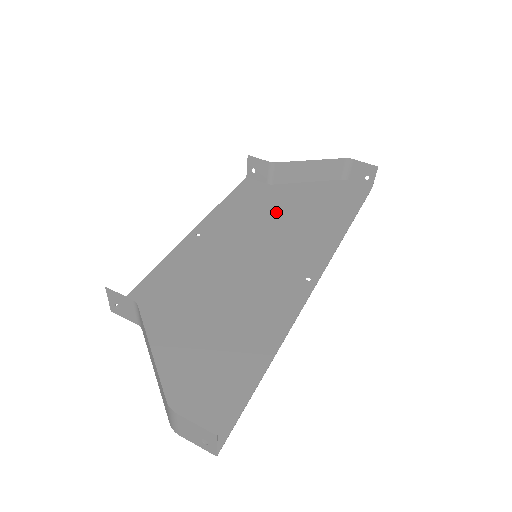
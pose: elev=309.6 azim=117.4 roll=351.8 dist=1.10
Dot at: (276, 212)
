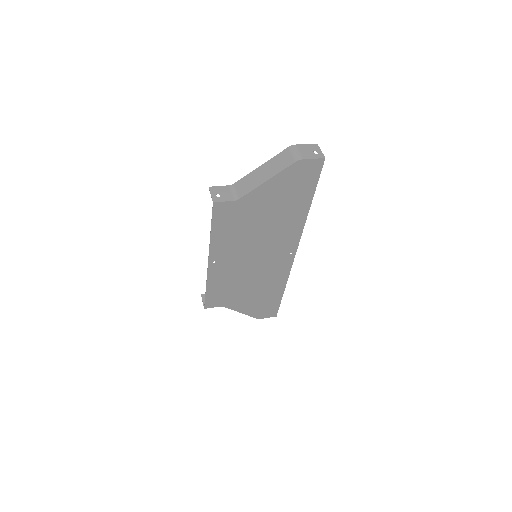
Dot at: (242, 288)
